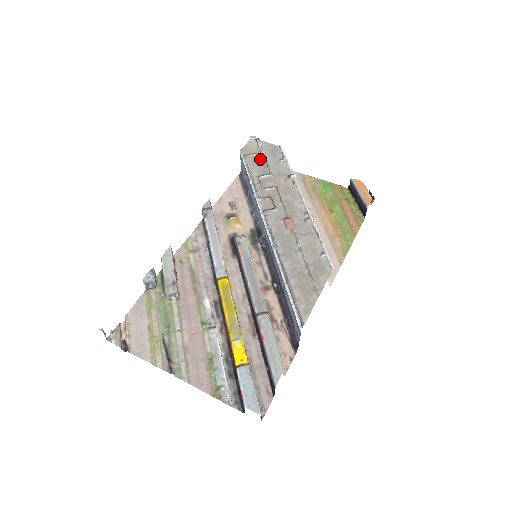
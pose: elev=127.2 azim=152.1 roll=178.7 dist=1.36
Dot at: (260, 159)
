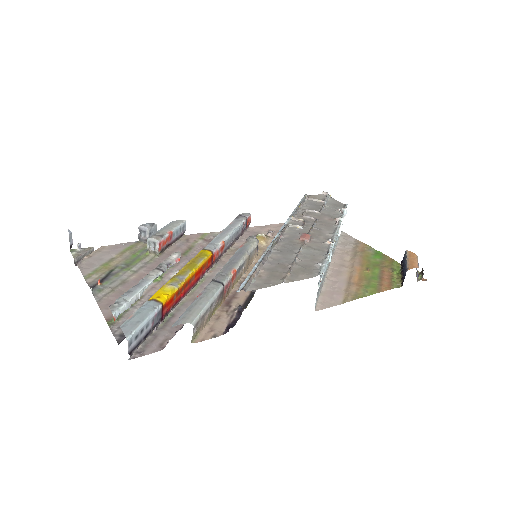
Dot at: (319, 204)
